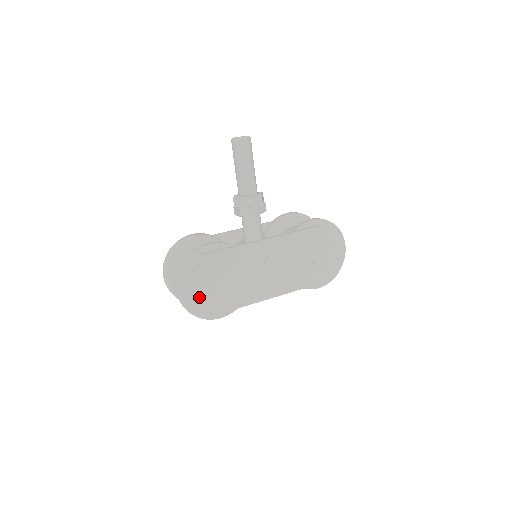
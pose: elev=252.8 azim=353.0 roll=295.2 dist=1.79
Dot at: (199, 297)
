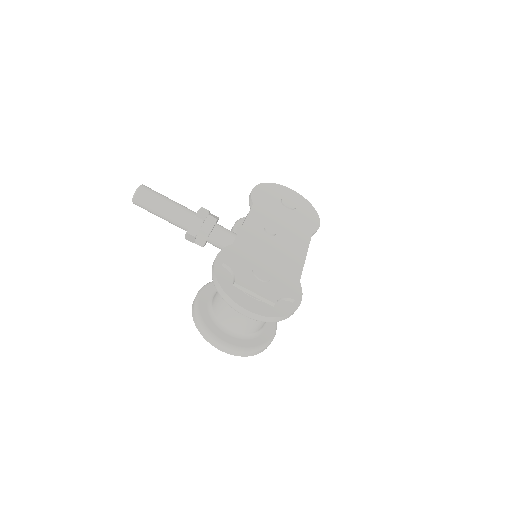
Dot at: (266, 295)
